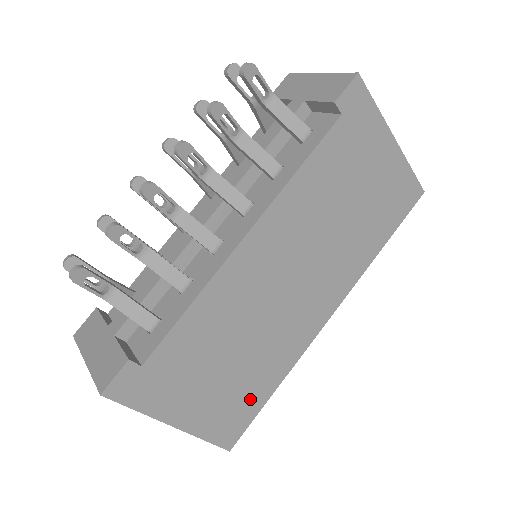
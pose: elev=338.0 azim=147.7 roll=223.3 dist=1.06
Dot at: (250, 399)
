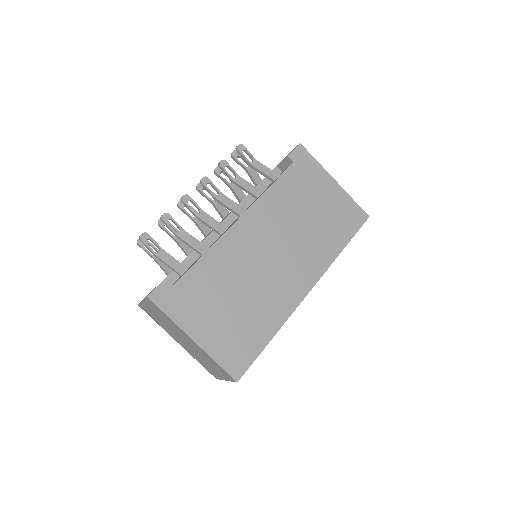
Dot at: (251, 339)
